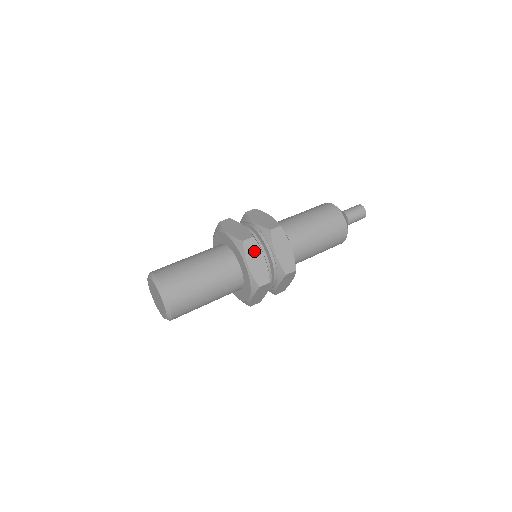
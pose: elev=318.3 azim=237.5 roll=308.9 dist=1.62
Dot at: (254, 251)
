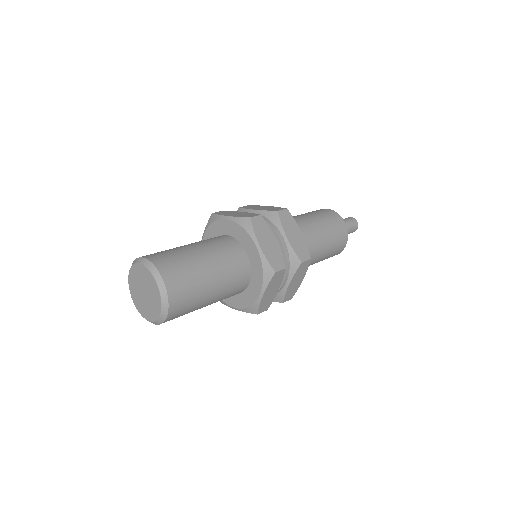
Dot at: (229, 213)
